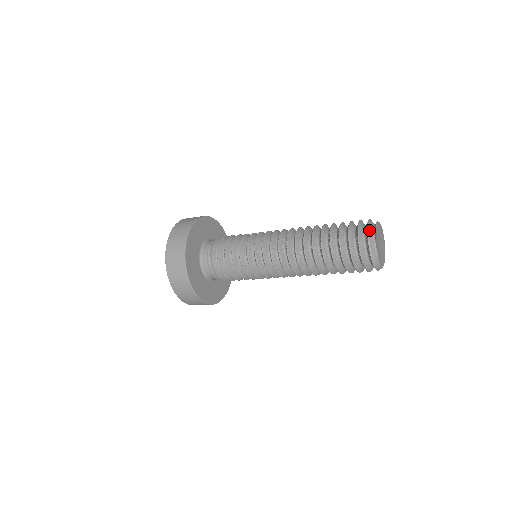
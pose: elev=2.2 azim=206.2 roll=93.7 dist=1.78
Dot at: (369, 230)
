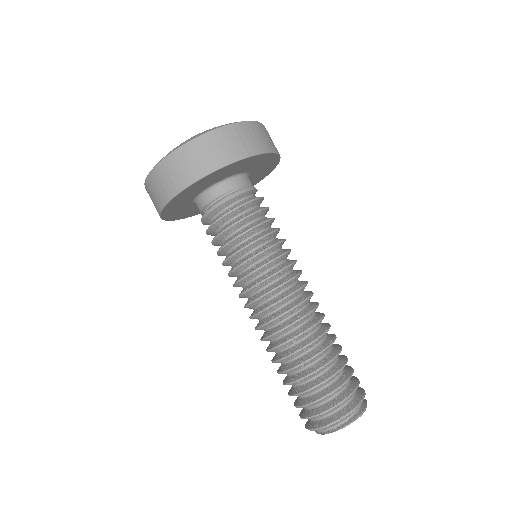
Dot at: (329, 426)
